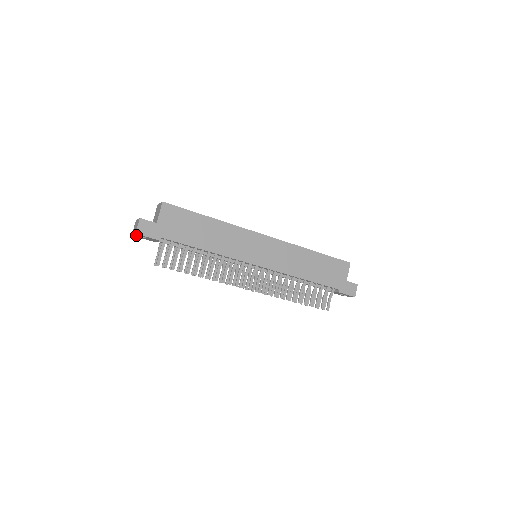
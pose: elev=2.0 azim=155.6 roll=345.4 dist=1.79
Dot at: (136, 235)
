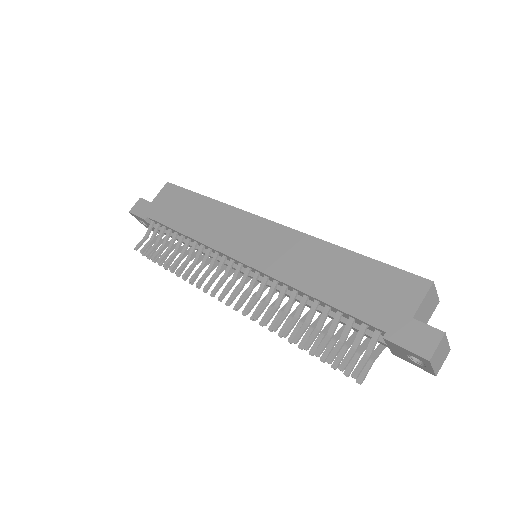
Dot at: (140, 221)
